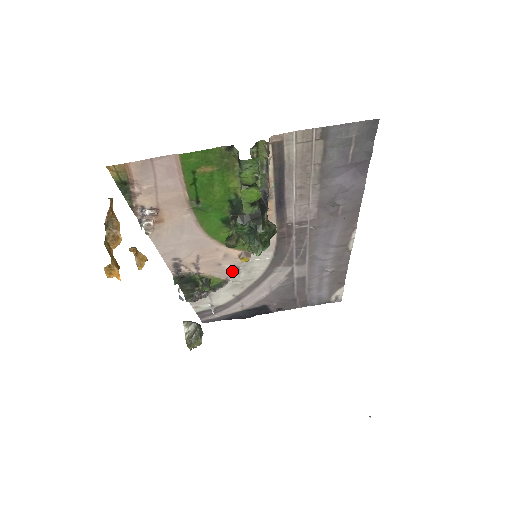
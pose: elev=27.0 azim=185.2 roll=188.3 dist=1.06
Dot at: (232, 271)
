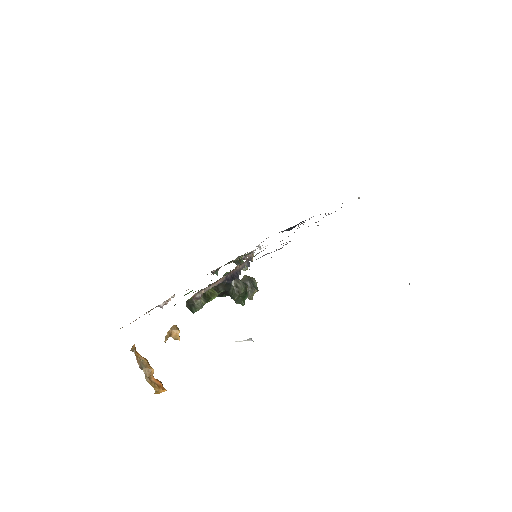
Dot at: occluded
